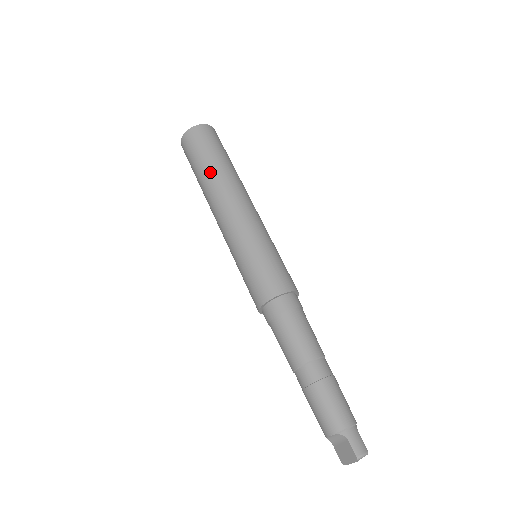
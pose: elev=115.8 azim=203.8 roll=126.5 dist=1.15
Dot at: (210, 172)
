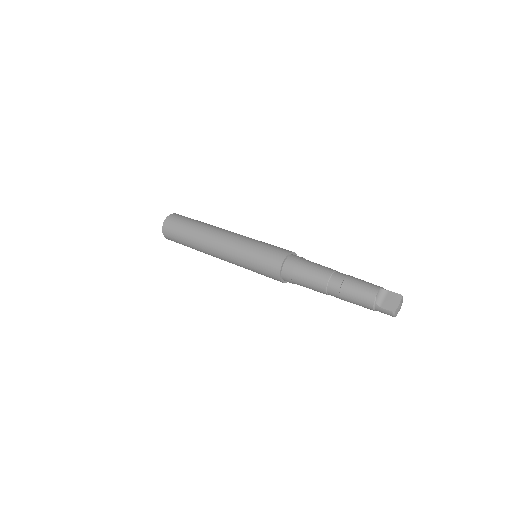
Dot at: (203, 223)
